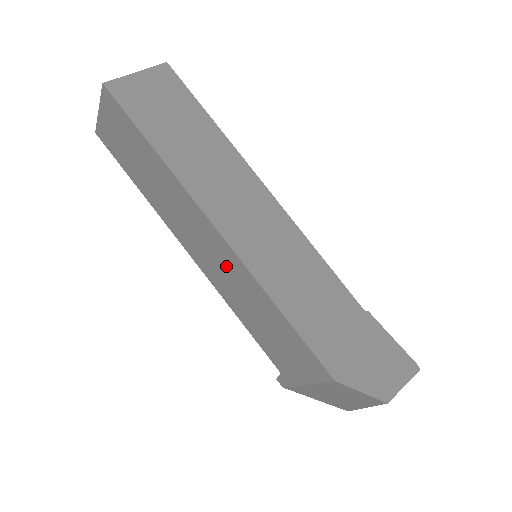
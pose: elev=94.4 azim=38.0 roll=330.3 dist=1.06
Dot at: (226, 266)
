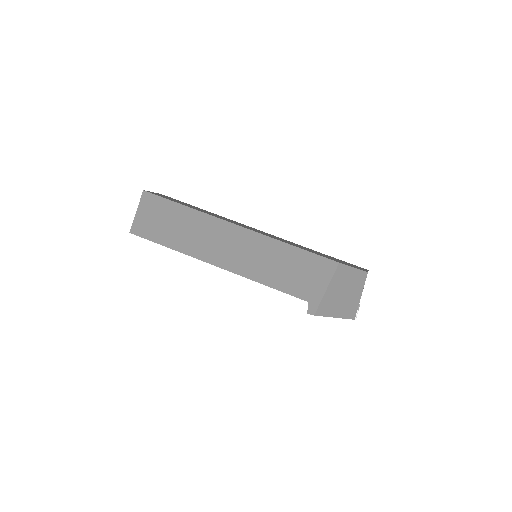
Dot at: (250, 248)
